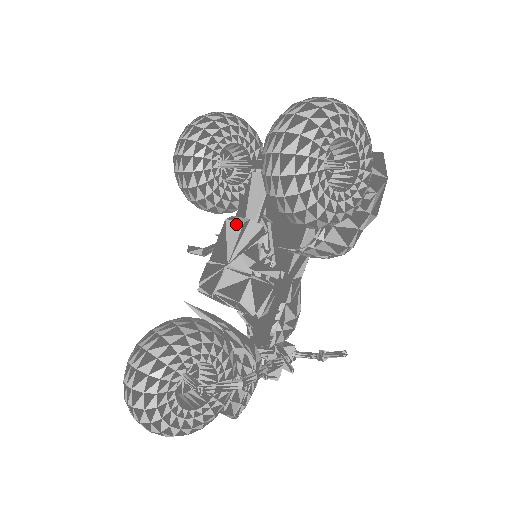
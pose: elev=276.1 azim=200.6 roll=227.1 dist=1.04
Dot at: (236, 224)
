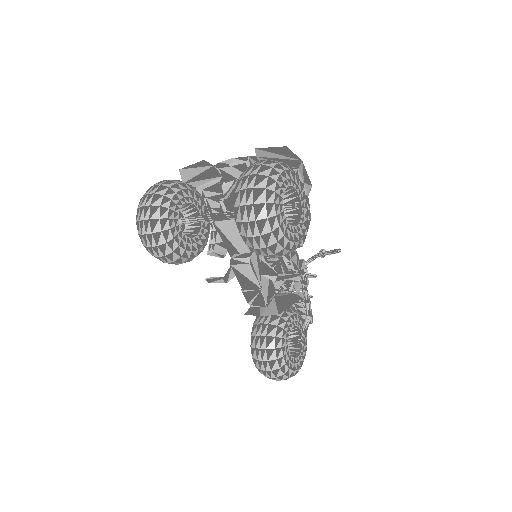
Dot at: (244, 266)
